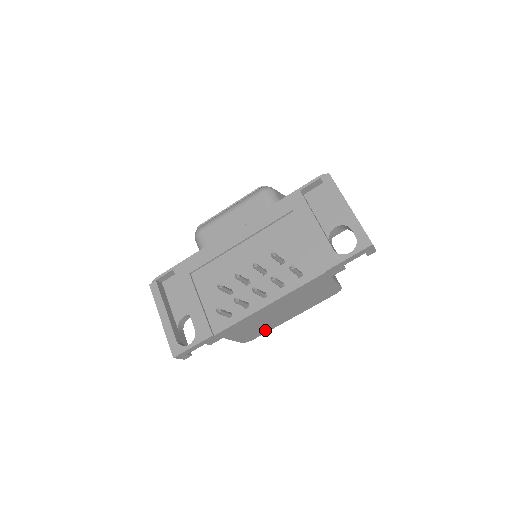
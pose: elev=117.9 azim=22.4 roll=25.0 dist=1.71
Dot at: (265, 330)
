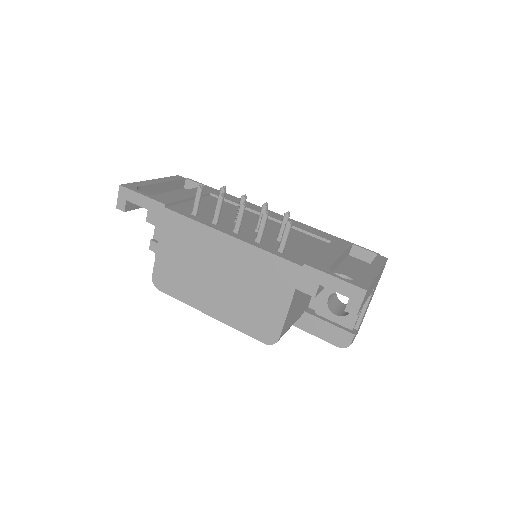
Dot at: (180, 291)
